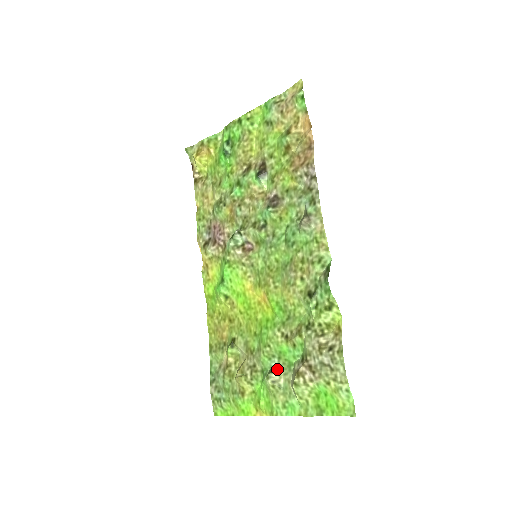
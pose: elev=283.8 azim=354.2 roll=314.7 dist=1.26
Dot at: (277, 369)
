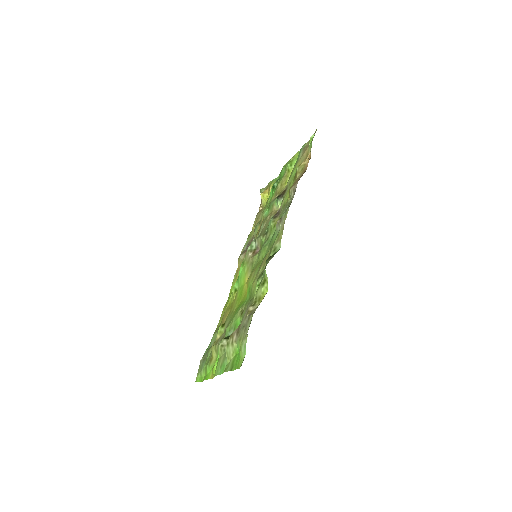
Dot at: occluded
